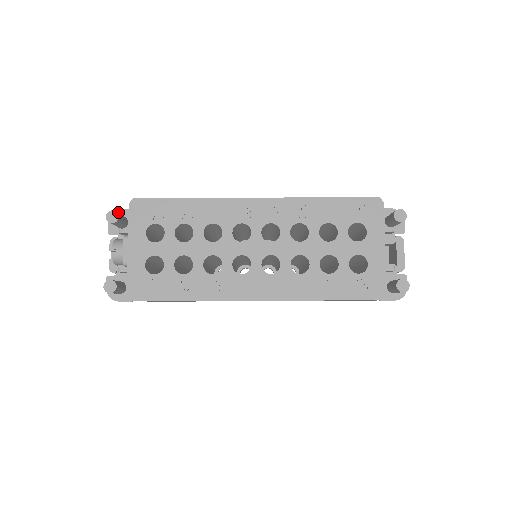
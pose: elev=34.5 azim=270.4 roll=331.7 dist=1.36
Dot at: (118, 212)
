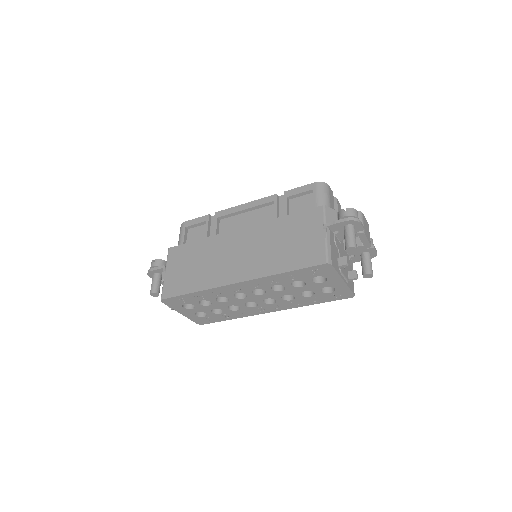
Dot at: (150, 272)
